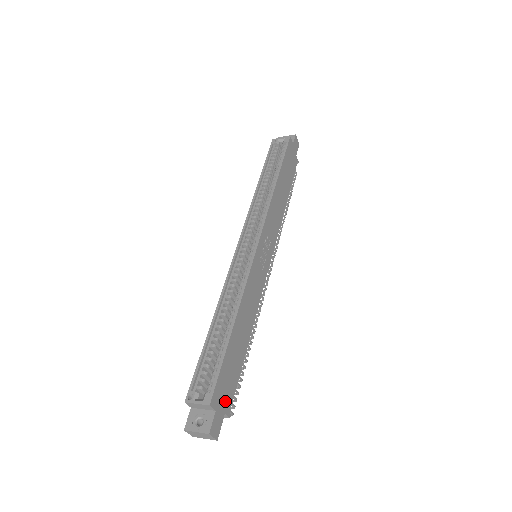
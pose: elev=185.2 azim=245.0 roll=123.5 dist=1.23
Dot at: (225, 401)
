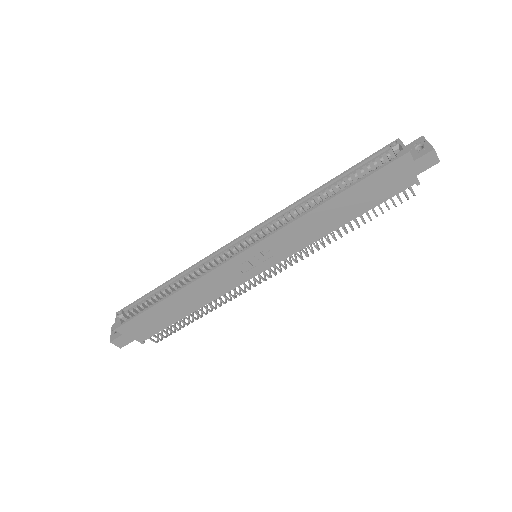
Dot at: (138, 334)
